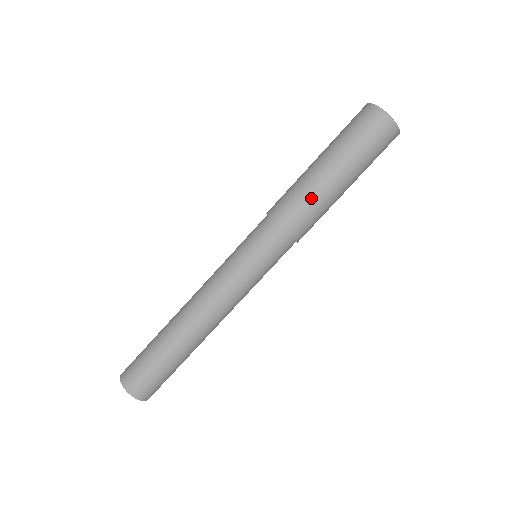
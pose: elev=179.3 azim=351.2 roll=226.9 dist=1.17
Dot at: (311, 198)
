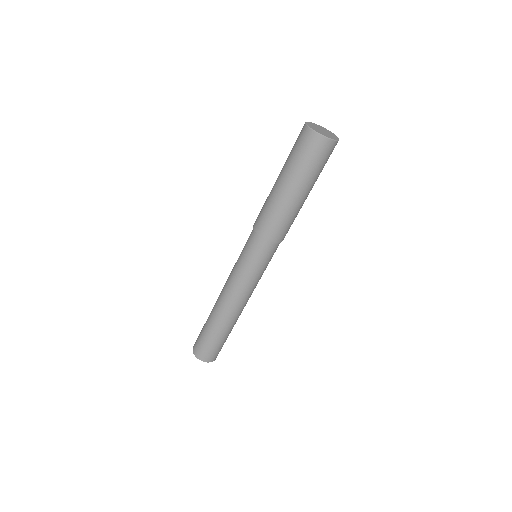
Dot at: (267, 202)
